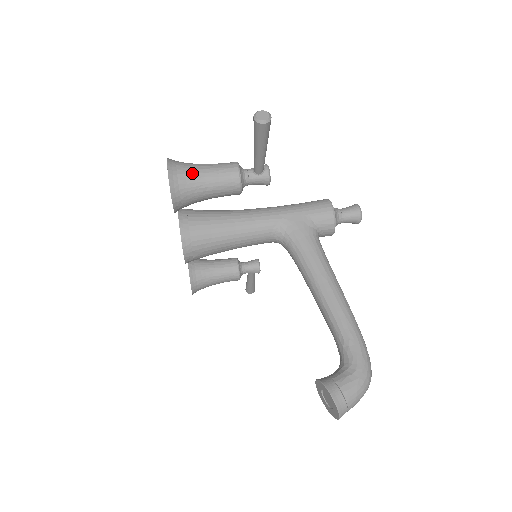
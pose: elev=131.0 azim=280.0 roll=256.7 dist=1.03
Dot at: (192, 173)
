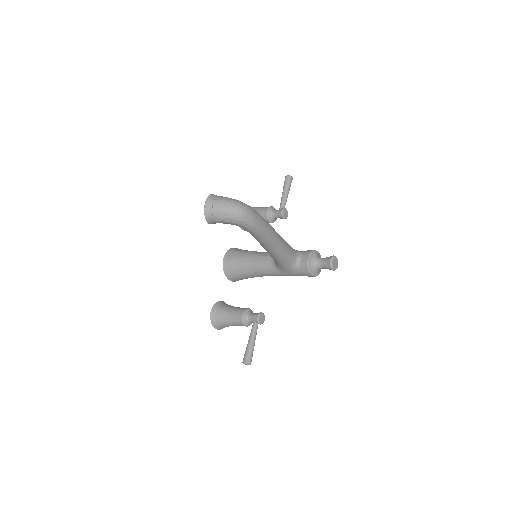
Dot at: occluded
